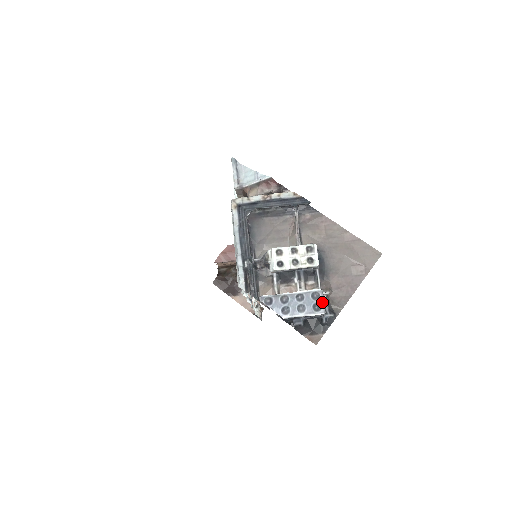
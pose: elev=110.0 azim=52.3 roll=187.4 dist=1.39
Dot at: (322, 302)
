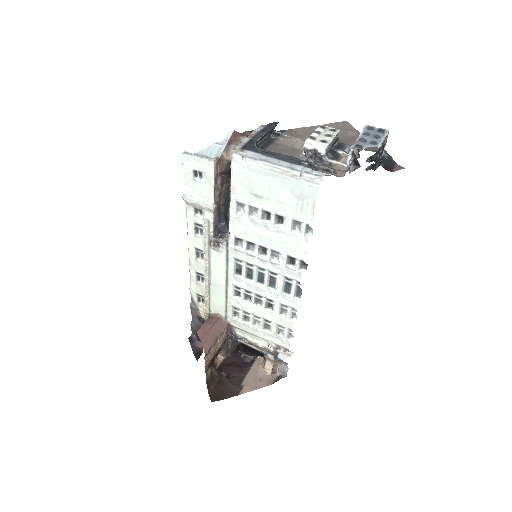
Dot at: (378, 128)
